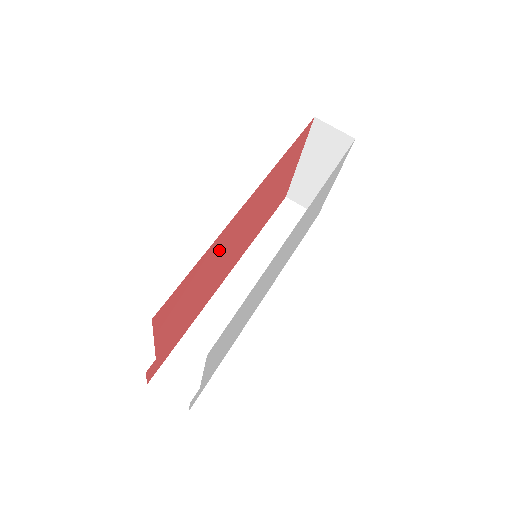
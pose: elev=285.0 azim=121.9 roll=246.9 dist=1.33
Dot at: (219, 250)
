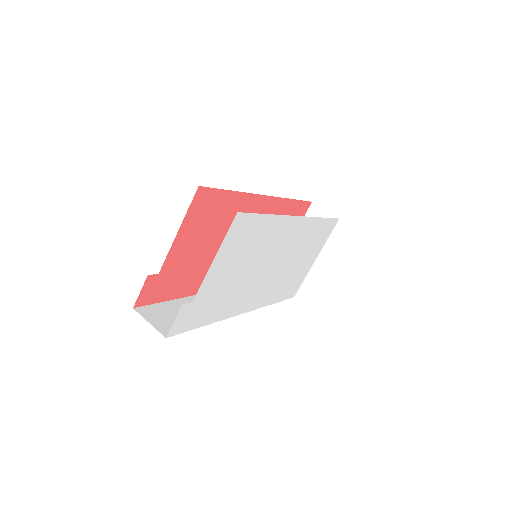
Dot at: occluded
